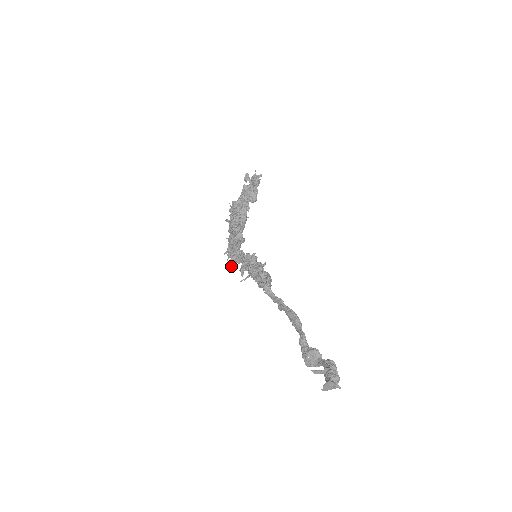
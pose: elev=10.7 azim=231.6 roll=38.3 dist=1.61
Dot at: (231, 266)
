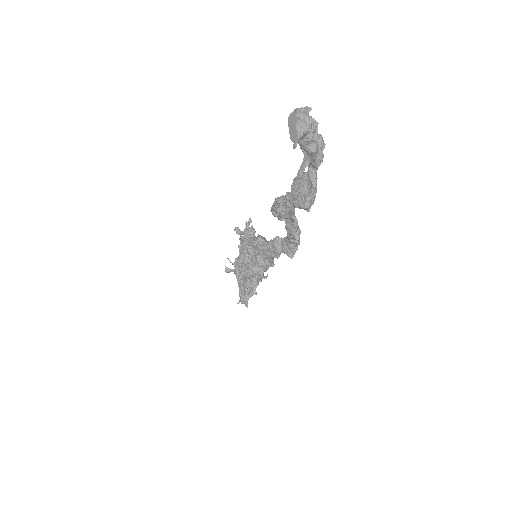
Dot at: (246, 304)
